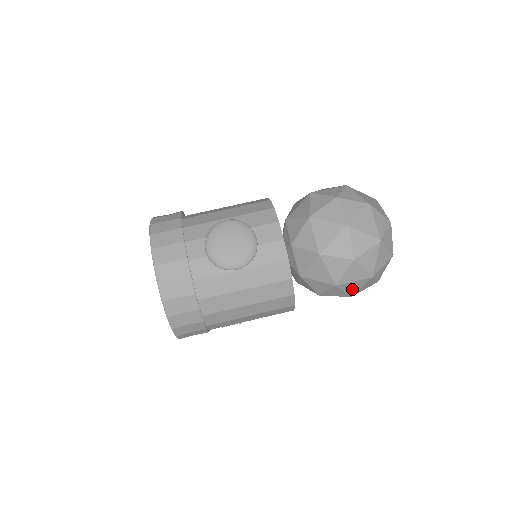
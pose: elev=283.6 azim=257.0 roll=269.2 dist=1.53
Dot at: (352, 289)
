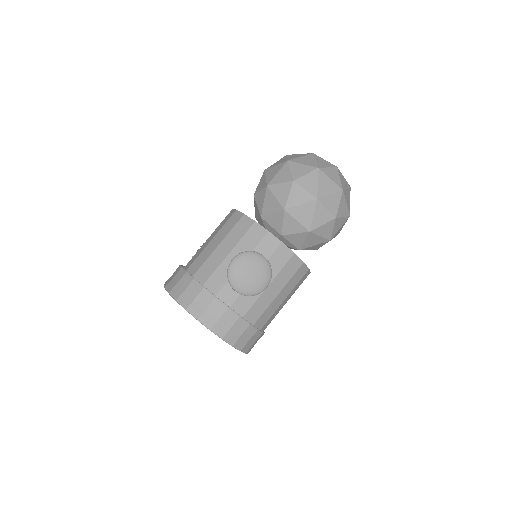
Dot at: occluded
